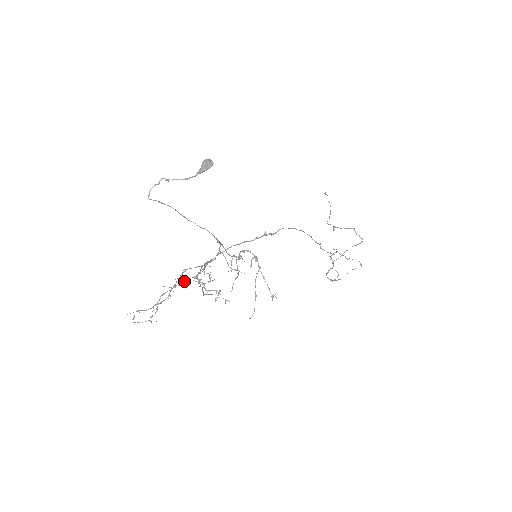
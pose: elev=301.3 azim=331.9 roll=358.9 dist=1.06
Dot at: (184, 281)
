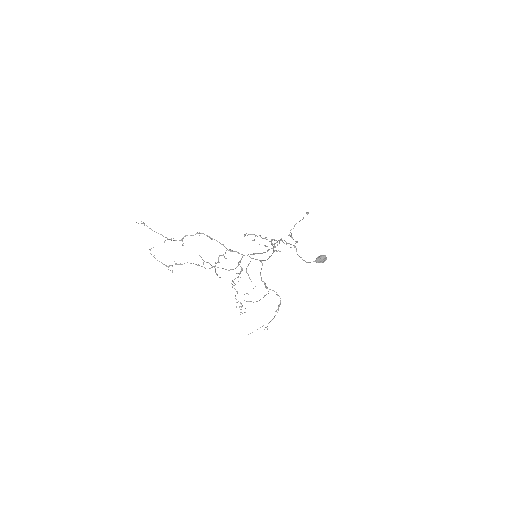
Dot at: occluded
